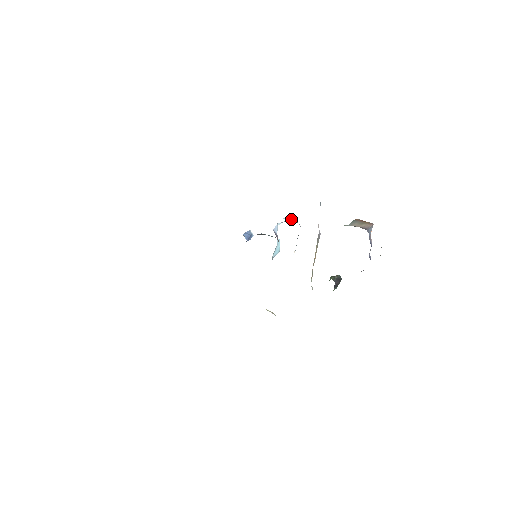
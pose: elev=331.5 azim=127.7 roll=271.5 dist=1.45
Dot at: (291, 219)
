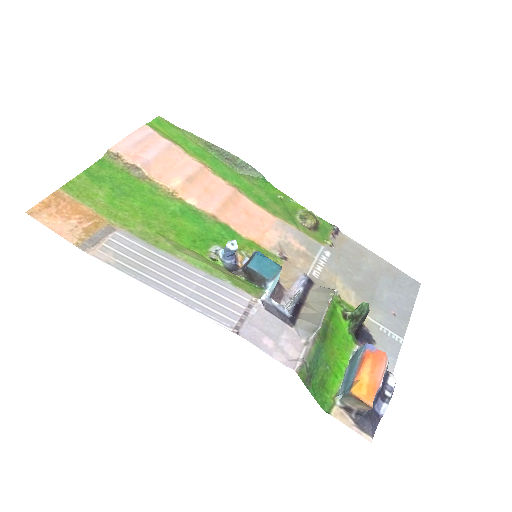
Dot at: (274, 304)
